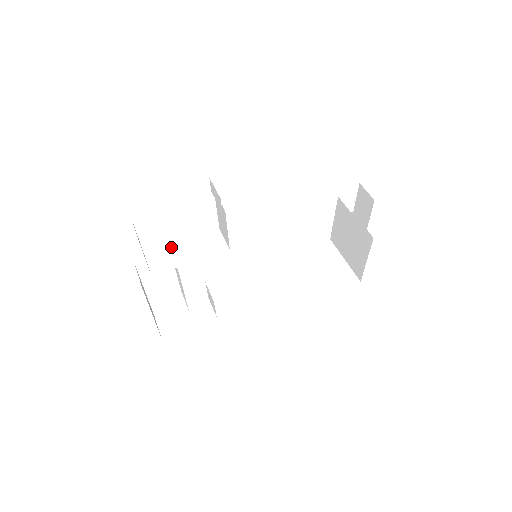
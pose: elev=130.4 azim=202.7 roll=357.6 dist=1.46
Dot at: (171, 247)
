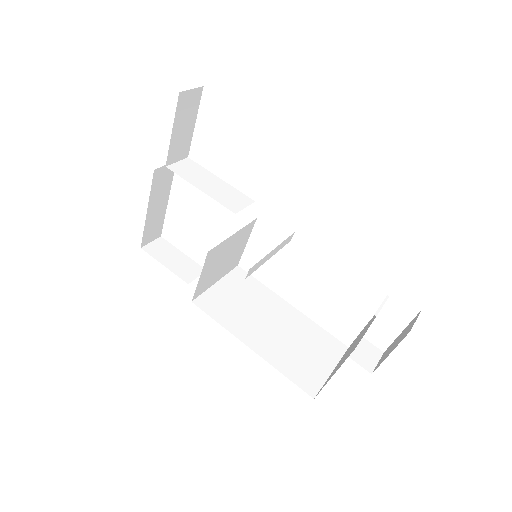
Dot at: (208, 173)
